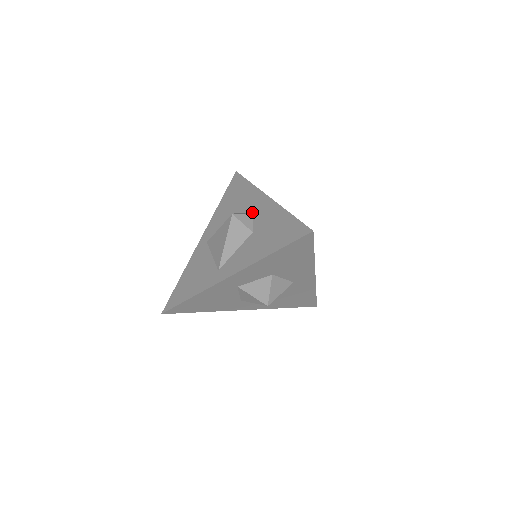
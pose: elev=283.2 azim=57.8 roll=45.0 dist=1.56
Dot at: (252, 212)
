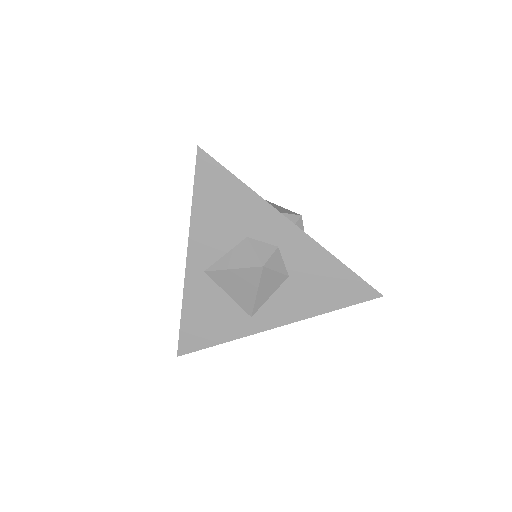
Dot at: (275, 244)
